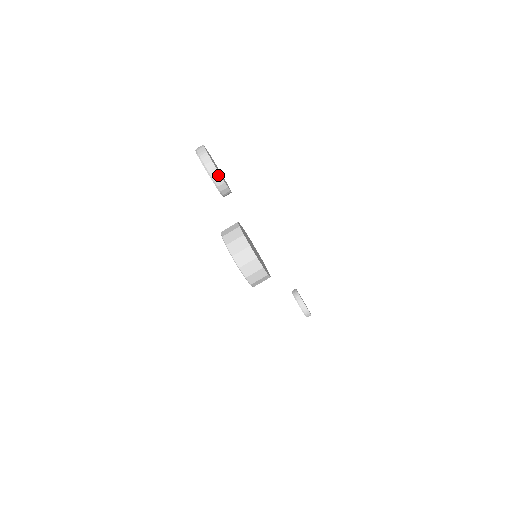
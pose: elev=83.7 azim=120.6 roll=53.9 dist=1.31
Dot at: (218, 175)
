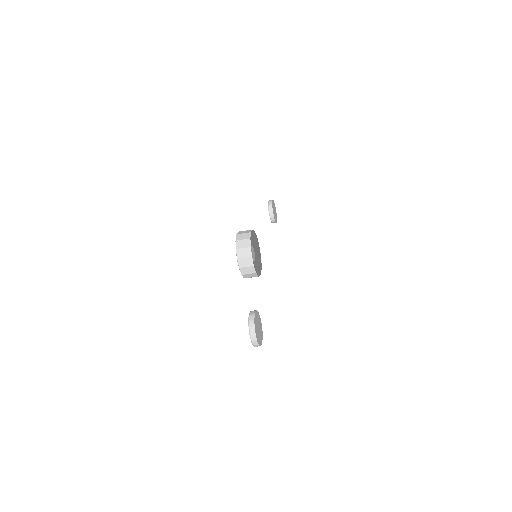
Dot at: occluded
